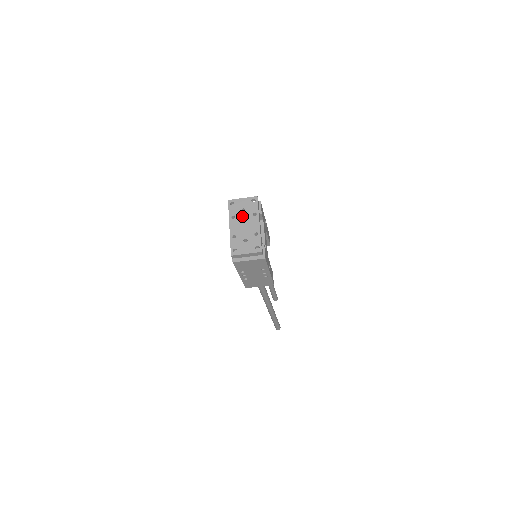
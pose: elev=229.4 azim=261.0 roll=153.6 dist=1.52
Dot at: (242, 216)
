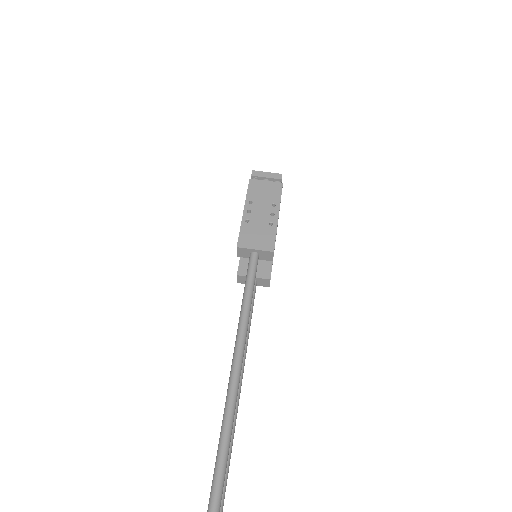
Dot at: occluded
